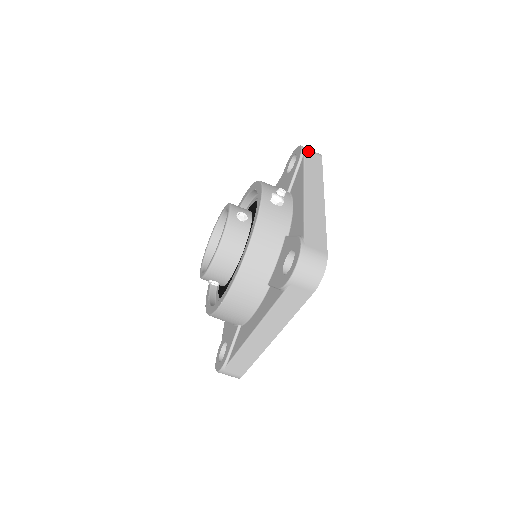
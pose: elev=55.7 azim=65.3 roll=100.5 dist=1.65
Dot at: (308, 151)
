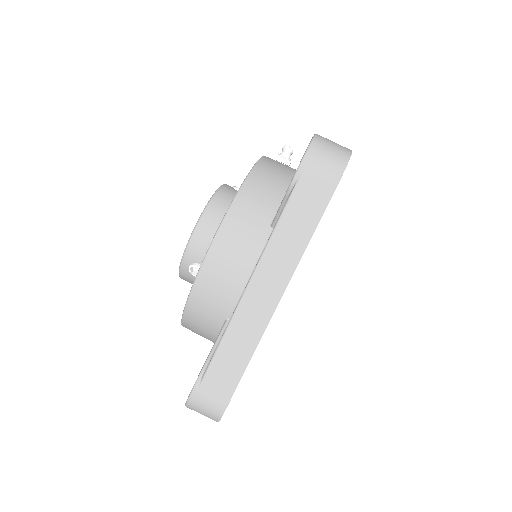
Dot at: occluded
